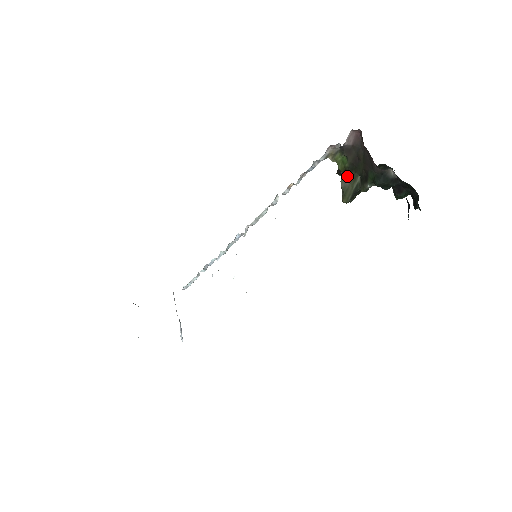
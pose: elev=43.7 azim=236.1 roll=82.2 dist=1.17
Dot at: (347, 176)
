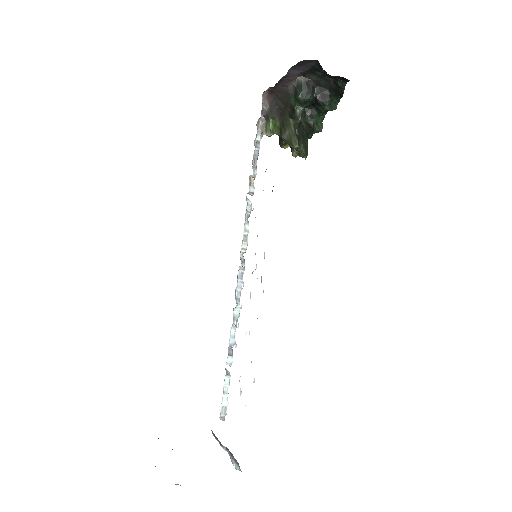
Dot at: (283, 130)
